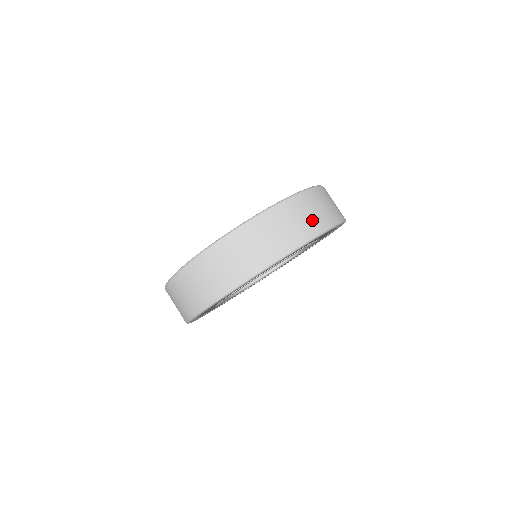
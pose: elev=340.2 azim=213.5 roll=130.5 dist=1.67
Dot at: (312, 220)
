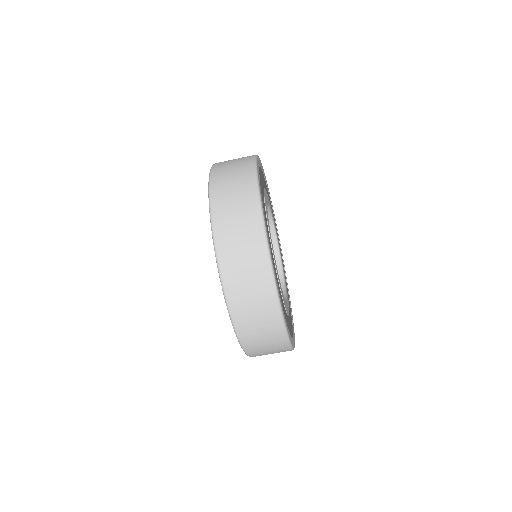
Dot at: occluded
